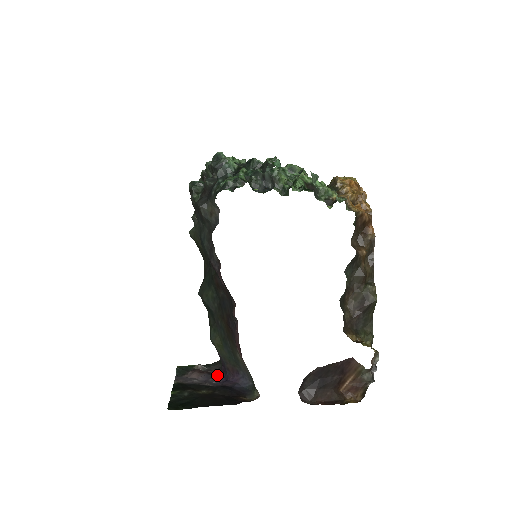
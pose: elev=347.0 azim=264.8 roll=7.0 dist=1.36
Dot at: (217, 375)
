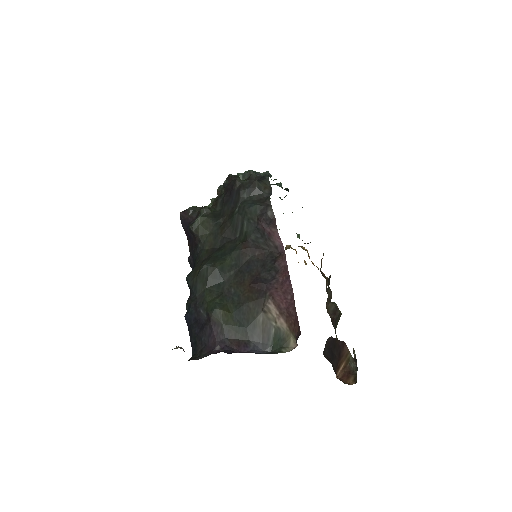
Dot at: occluded
